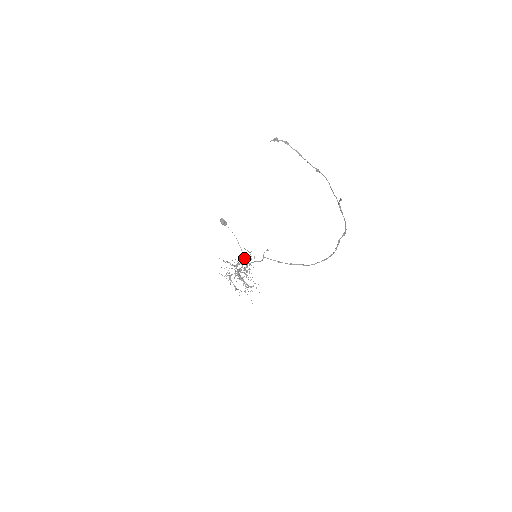
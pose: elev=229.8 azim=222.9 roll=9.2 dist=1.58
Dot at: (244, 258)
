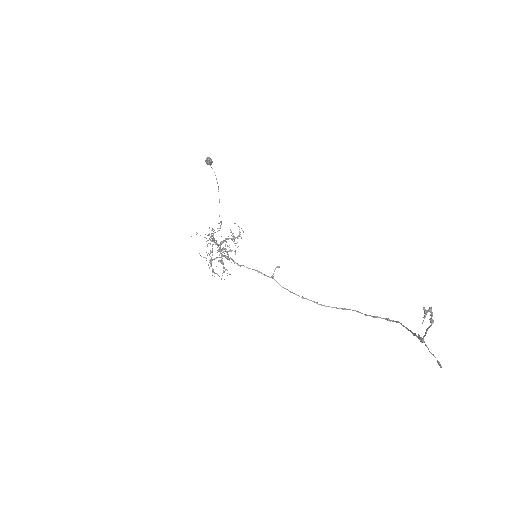
Dot at: (232, 236)
